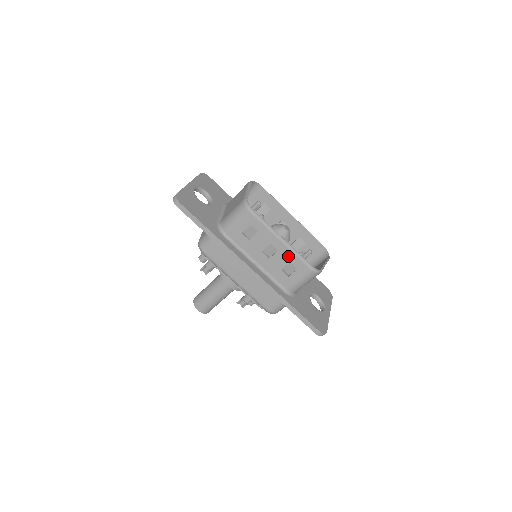
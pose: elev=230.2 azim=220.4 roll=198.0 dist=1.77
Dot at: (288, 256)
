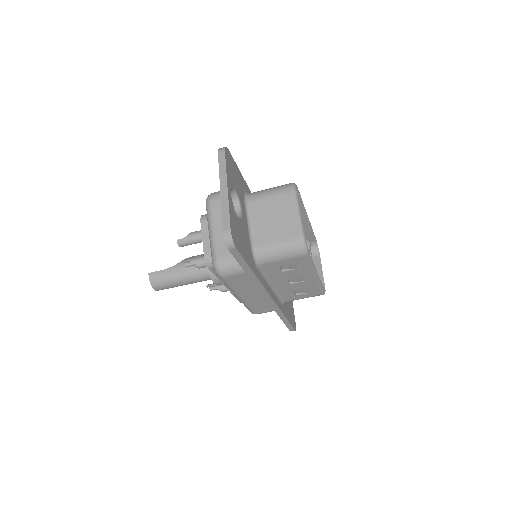
Dot at: (311, 285)
